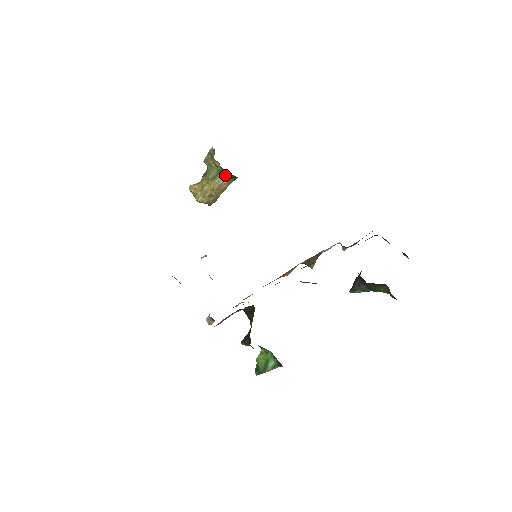
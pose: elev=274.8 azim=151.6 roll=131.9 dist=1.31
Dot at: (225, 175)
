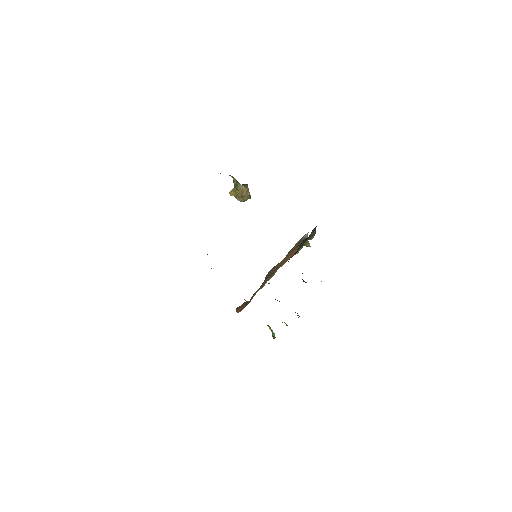
Dot at: (240, 184)
